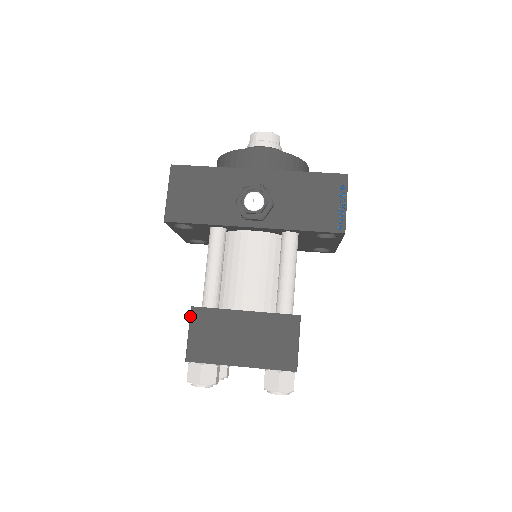
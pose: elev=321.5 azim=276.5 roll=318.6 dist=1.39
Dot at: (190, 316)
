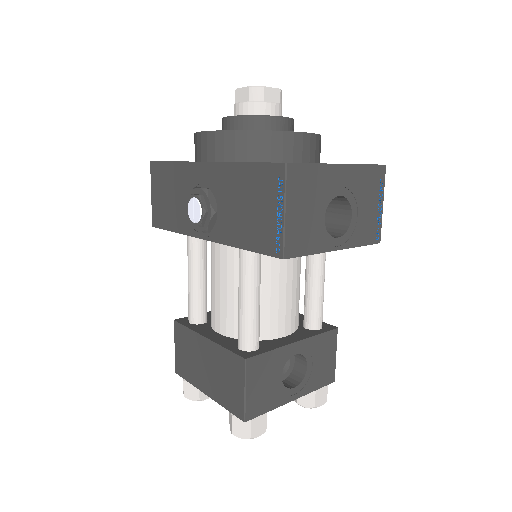
Dot at: (174, 330)
